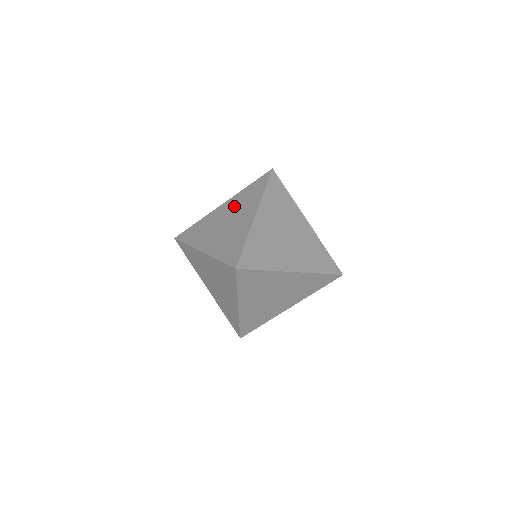
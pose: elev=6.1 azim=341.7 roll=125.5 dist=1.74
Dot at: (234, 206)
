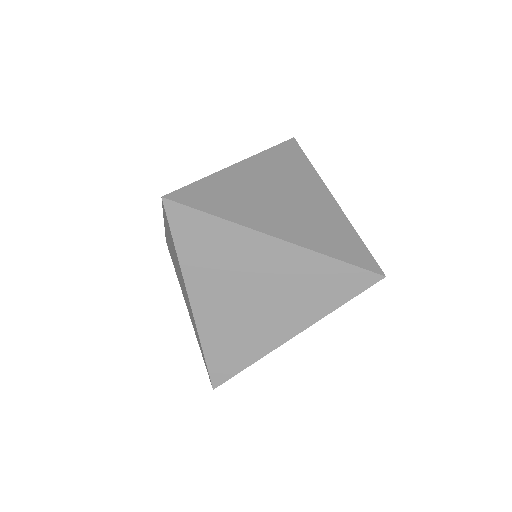
Dot at: occluded
